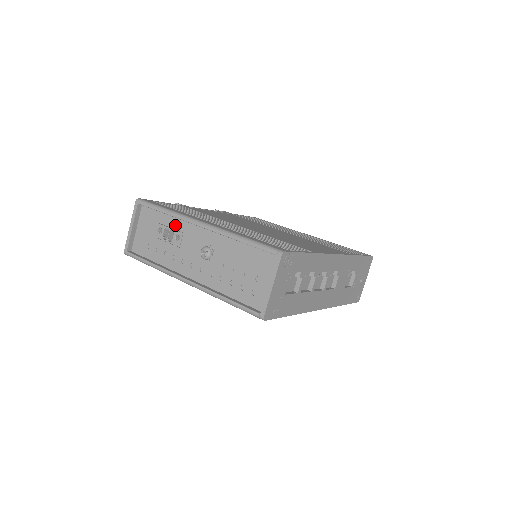
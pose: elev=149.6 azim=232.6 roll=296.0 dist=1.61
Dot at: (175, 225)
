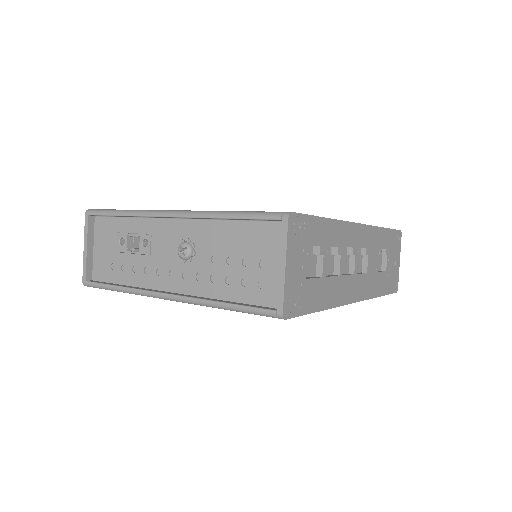
Dot at: (139, 228)
